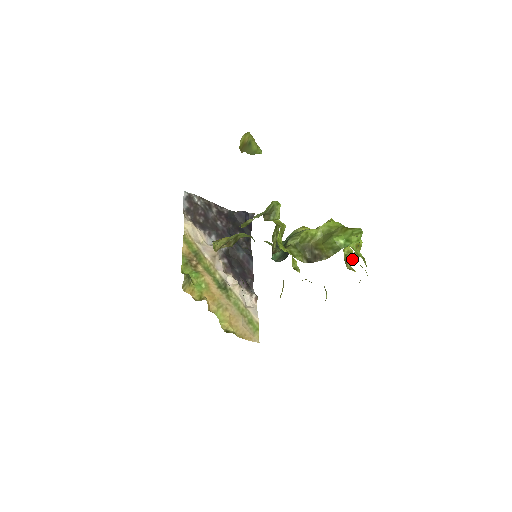
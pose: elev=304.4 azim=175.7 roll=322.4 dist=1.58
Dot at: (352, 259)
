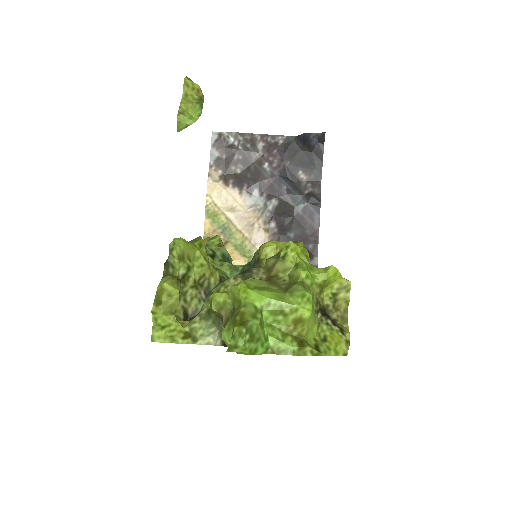
Dot at: (347, 301)
